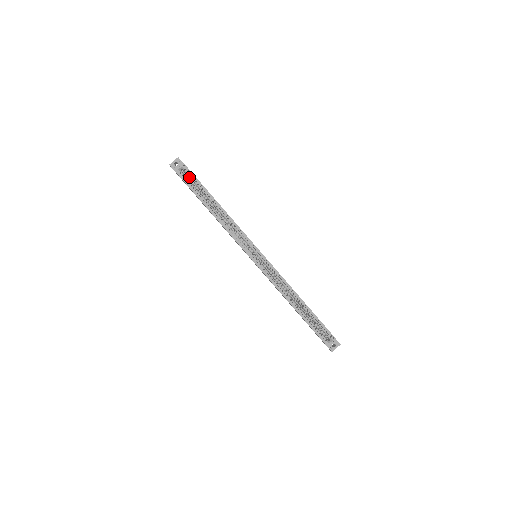
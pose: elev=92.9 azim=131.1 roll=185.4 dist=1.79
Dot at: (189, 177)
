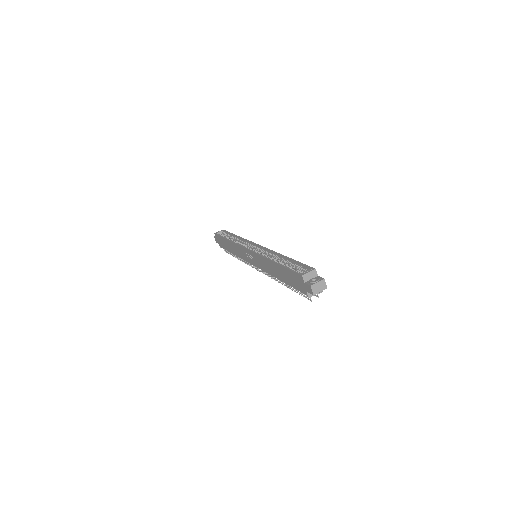
Dot at: occluded
